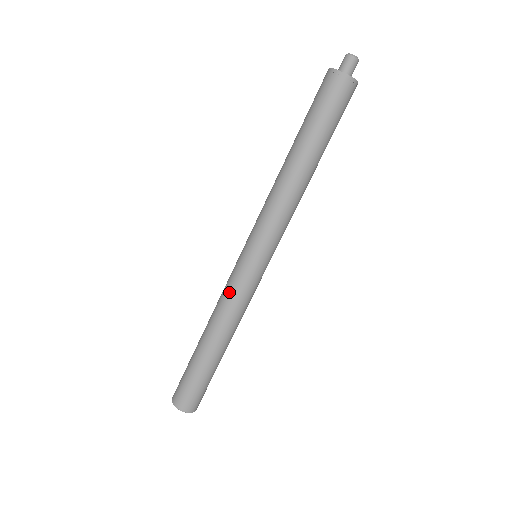
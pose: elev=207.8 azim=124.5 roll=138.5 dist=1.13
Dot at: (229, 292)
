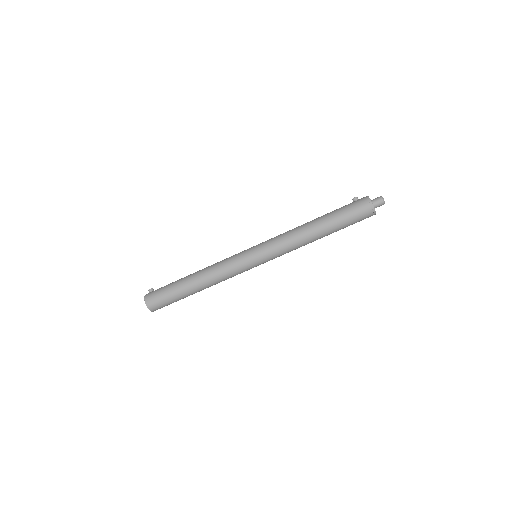
Dot at: (230, 270)
